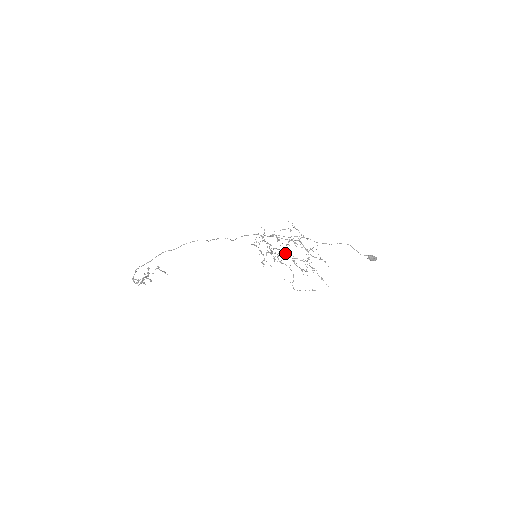
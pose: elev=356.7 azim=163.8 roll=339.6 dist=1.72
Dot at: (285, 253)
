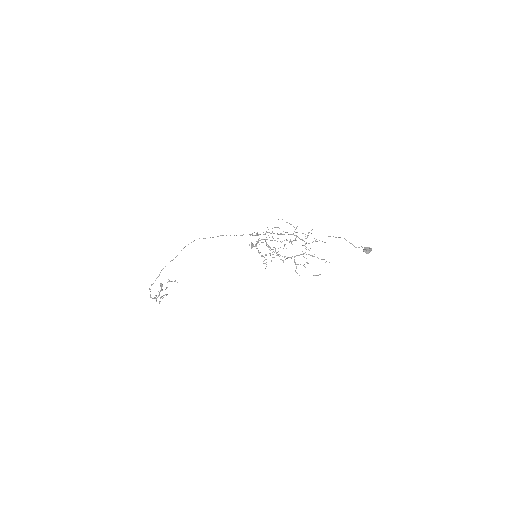
Dot at: occluded
